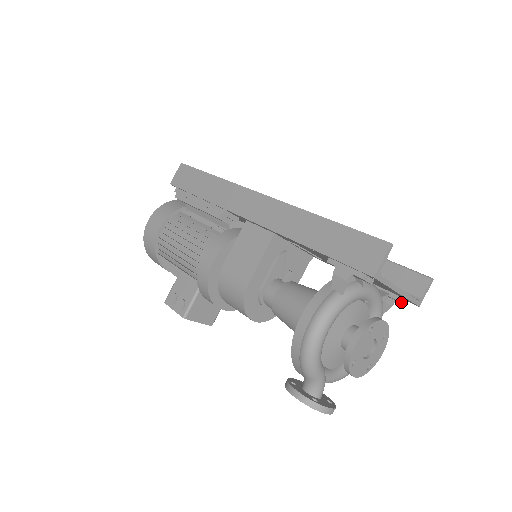
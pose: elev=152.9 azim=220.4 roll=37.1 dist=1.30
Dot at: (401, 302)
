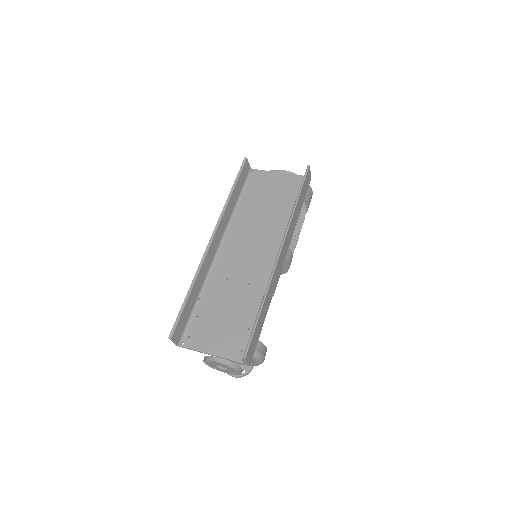
Dot at: occluded
